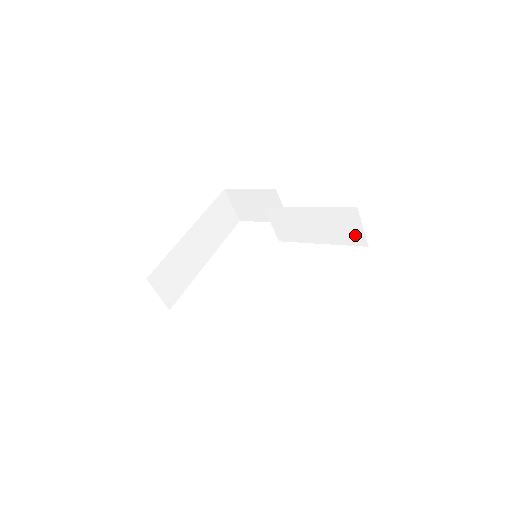
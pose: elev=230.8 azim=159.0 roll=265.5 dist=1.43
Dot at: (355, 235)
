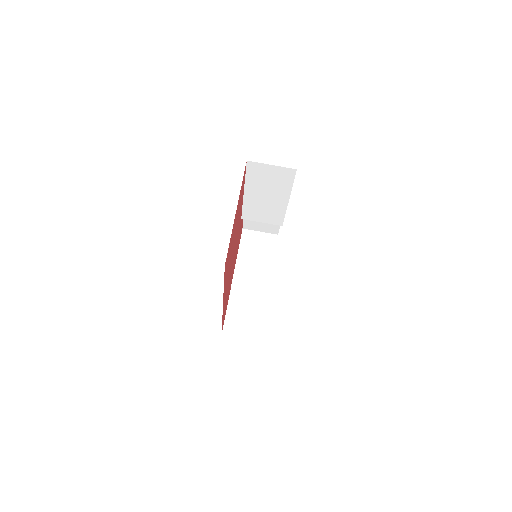
Dot at: (280, 174)
